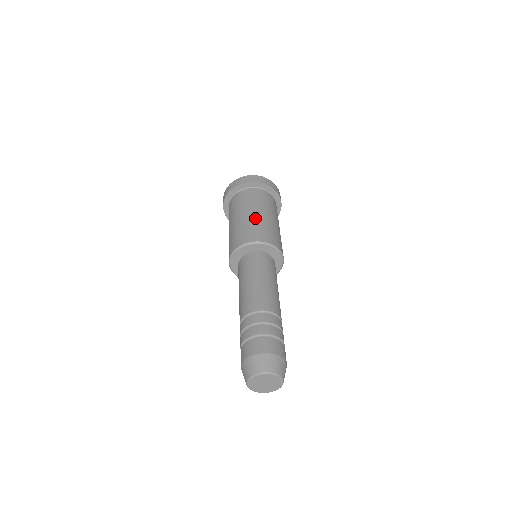
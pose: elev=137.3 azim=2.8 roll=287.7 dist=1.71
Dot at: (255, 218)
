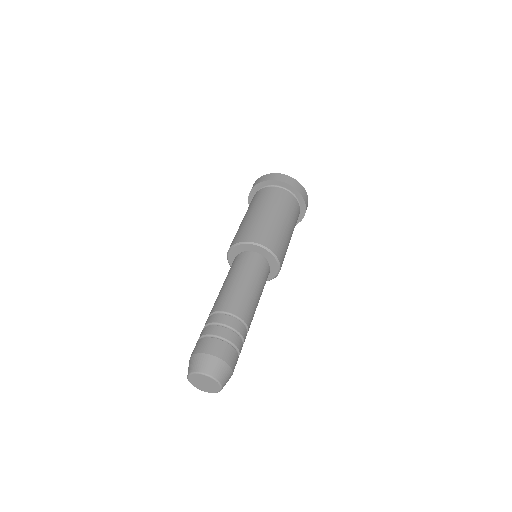
Dot at: (249, 219)
